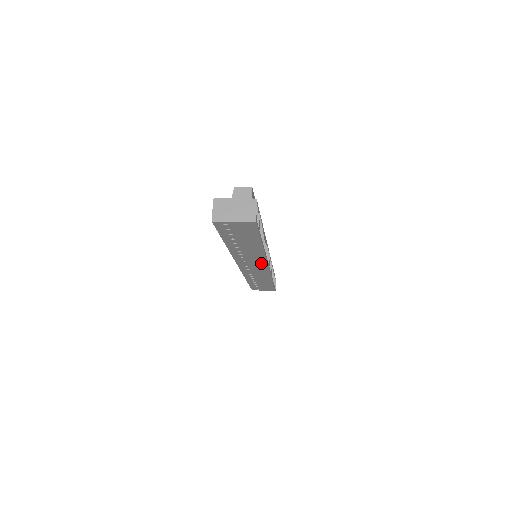
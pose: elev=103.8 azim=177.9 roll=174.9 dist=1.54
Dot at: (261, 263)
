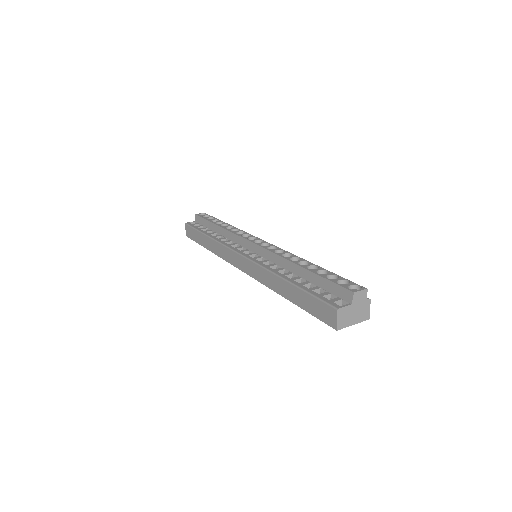
Dot at: occluded
